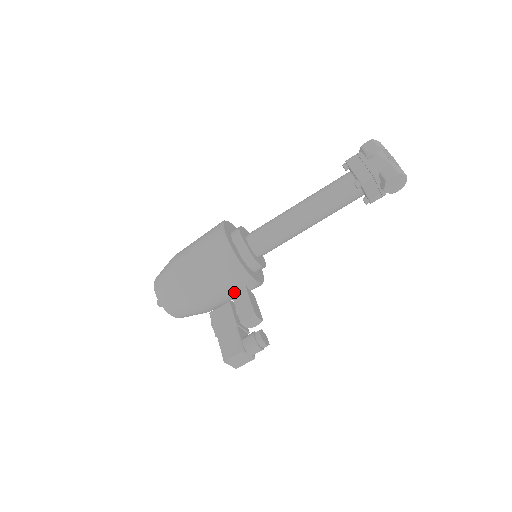
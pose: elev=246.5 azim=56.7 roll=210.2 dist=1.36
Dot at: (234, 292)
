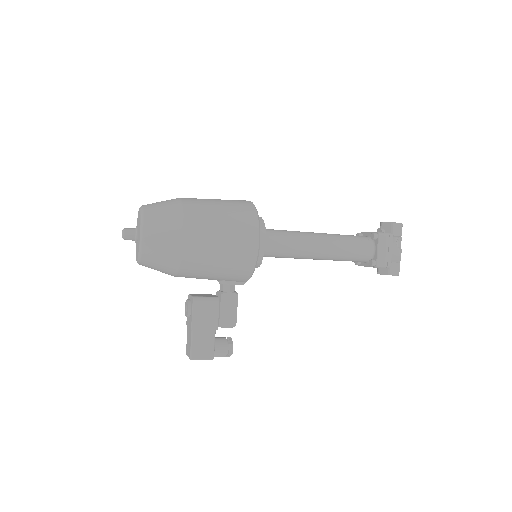
Dot at: (221, 283)
